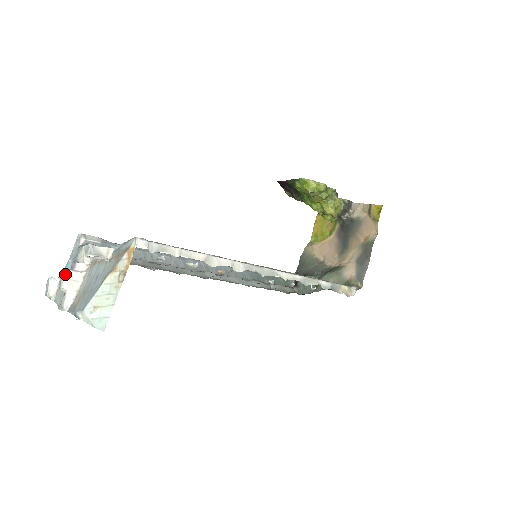
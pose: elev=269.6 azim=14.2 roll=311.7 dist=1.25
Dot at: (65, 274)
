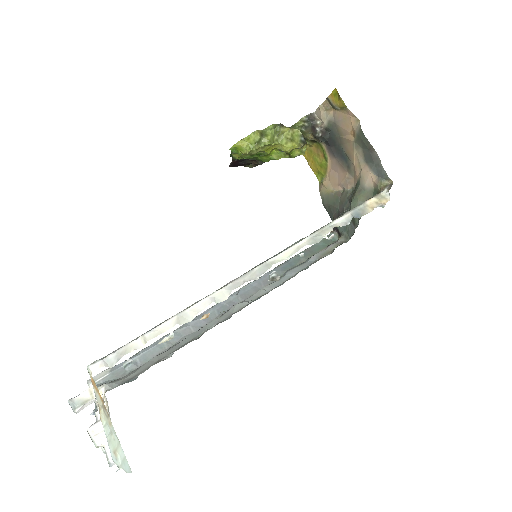
Dot at: (90, 433)
